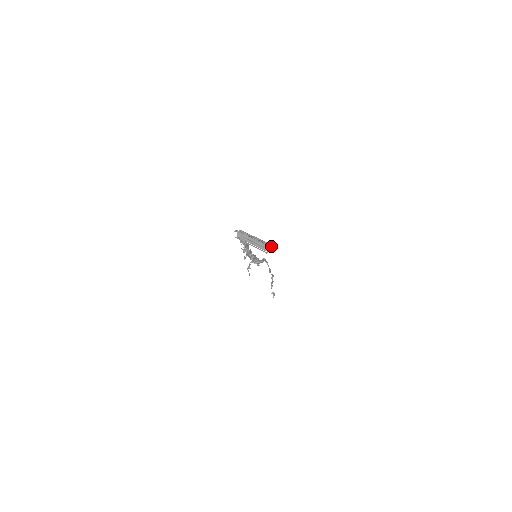
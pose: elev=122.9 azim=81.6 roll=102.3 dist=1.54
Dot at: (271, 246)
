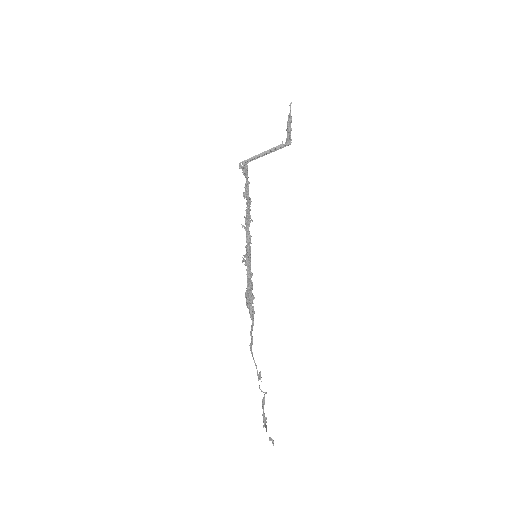
Dot at: (290, 128)
